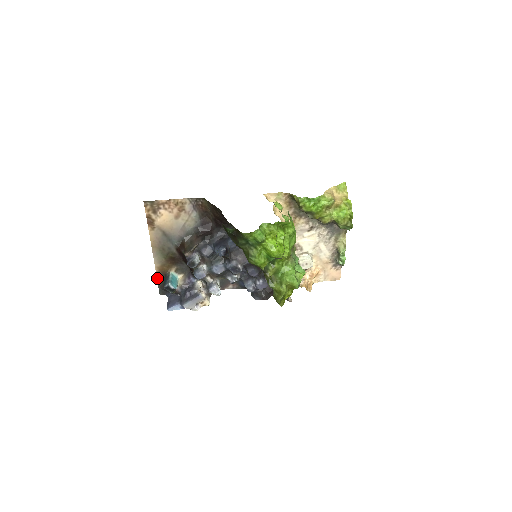
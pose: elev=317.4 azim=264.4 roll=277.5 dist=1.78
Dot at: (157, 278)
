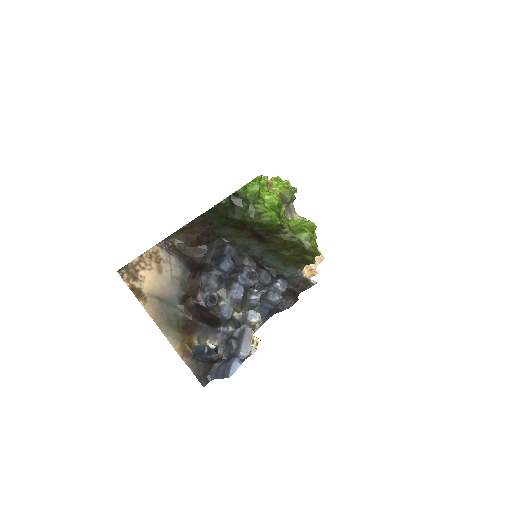
Dot at: (187, 365)
